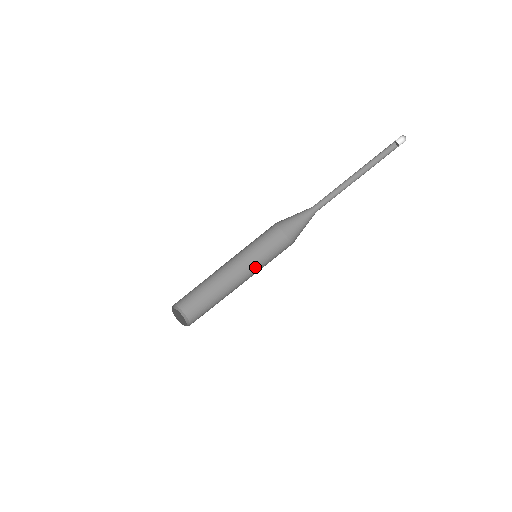
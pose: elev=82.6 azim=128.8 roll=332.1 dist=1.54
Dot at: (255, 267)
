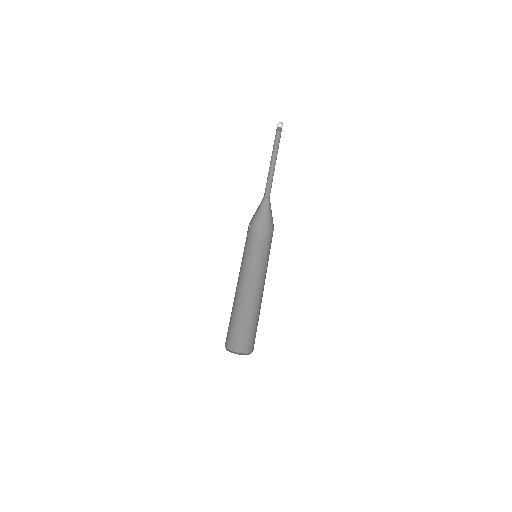
Dot at: (257, 269)
